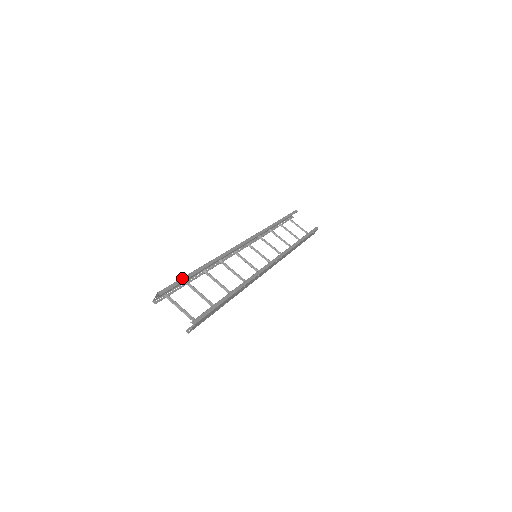
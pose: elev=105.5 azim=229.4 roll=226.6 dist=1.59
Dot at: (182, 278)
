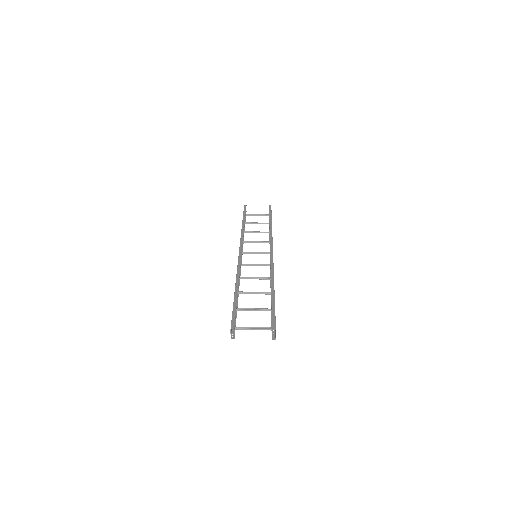
Dot at: (233, 307)
